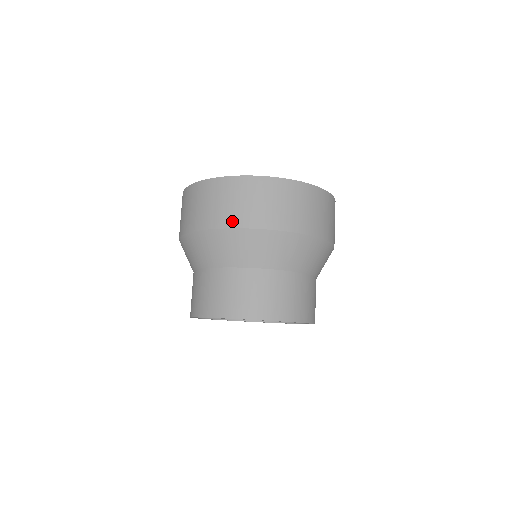
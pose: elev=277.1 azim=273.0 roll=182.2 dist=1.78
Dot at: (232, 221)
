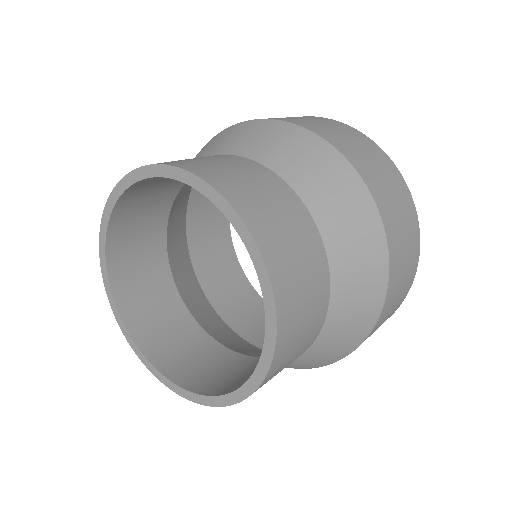
Dot at: (296, 122)
